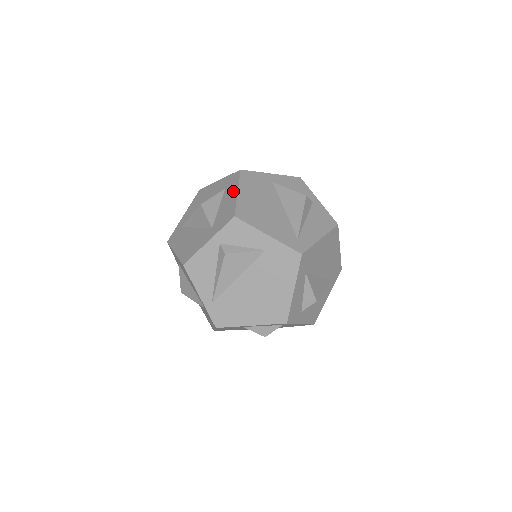
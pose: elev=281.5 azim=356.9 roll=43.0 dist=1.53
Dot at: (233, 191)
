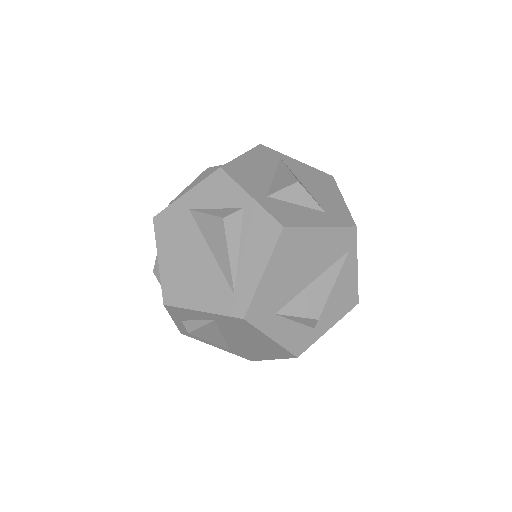
Dot at: occluded
